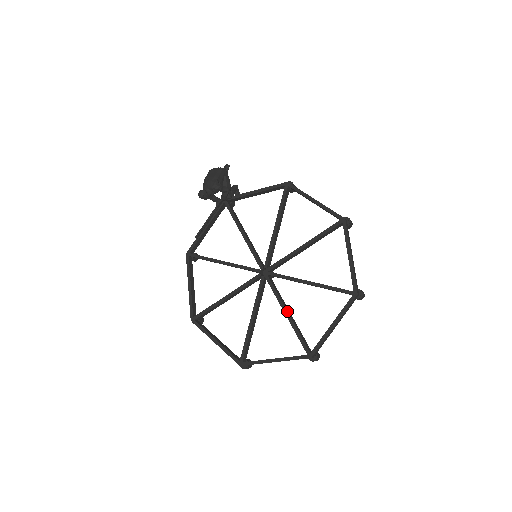
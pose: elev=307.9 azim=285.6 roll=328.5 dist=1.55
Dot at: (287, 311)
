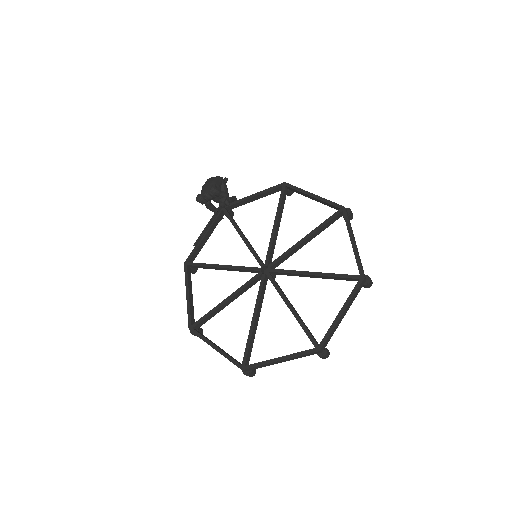
Dot at: (291, 305)
